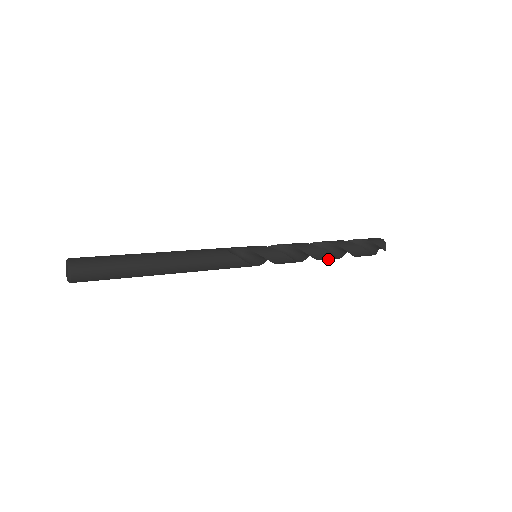
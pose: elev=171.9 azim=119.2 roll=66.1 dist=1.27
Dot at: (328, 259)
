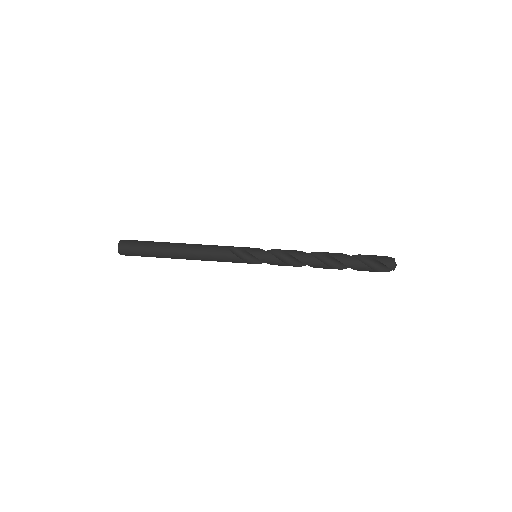
Dot at: (327, 268)
